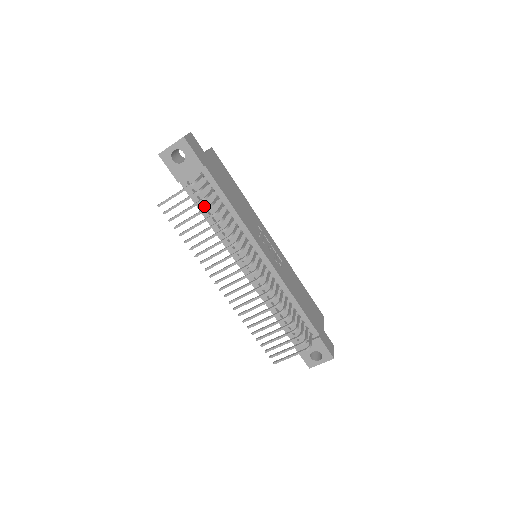
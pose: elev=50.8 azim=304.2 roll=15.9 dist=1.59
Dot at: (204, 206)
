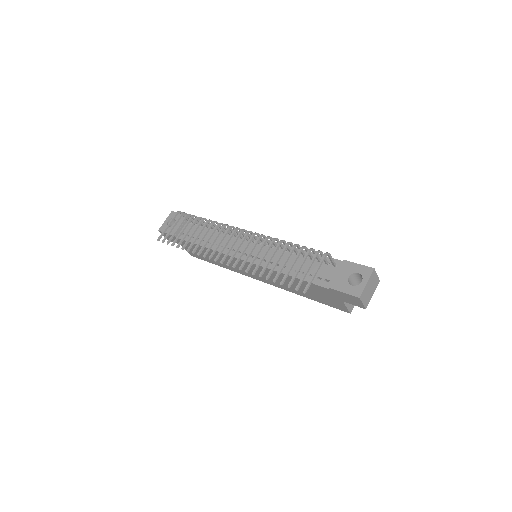
Dot at: (198, 241)
